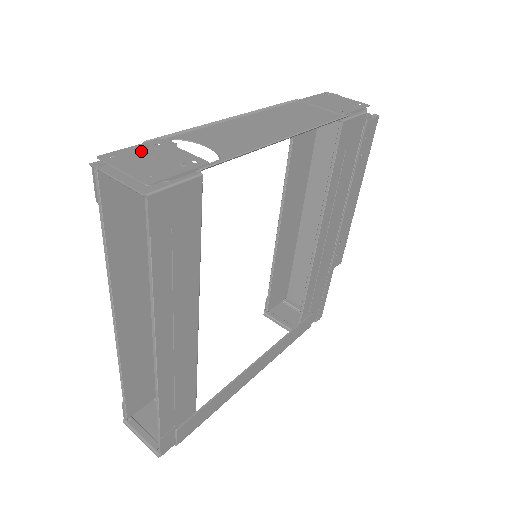
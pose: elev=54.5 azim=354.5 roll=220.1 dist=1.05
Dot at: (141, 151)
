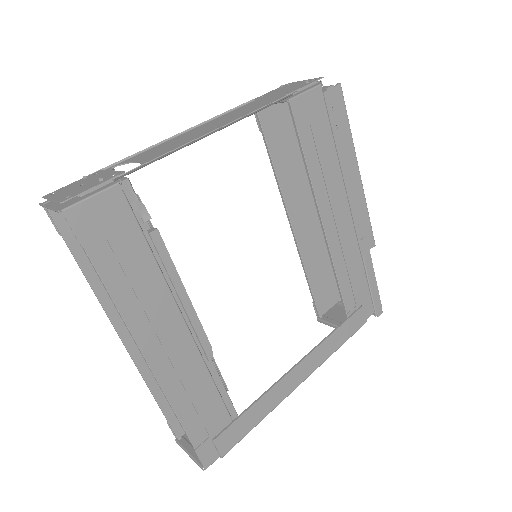
Dot at: (78, 182)
